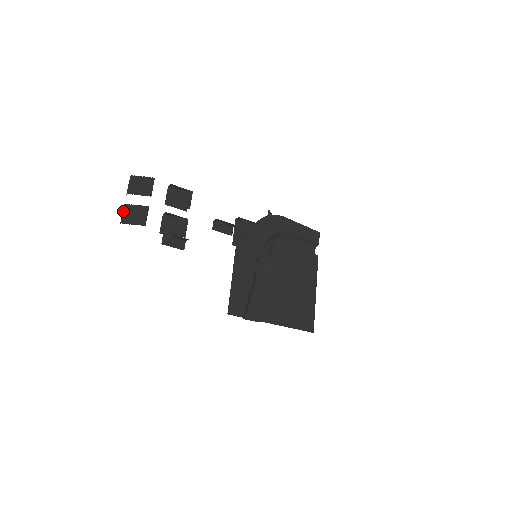
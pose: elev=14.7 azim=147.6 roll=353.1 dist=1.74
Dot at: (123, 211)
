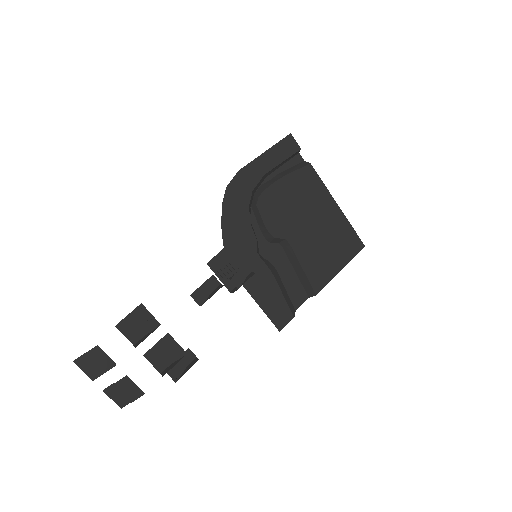
Dot at: occluded
